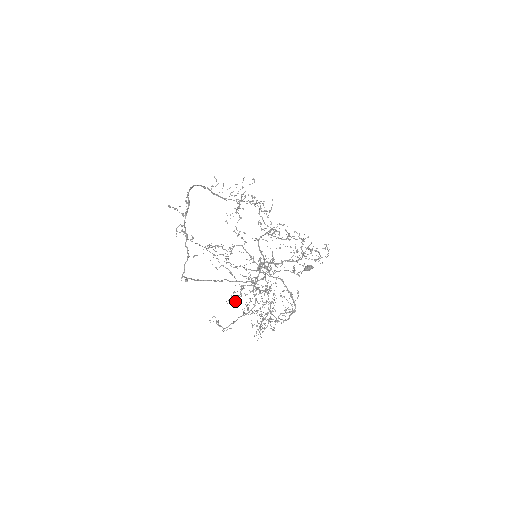
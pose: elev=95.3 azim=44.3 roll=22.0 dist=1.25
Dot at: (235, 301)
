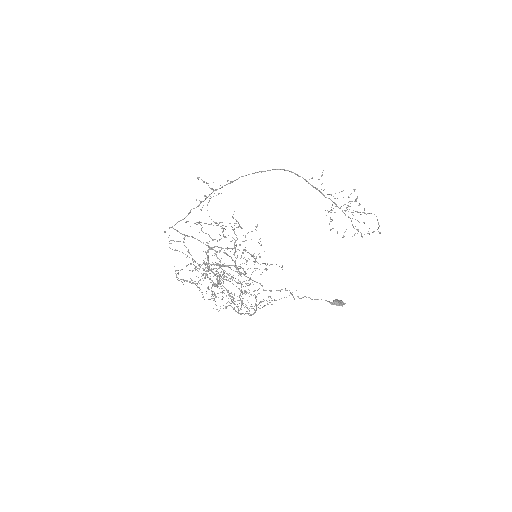
Dot at: occluded
